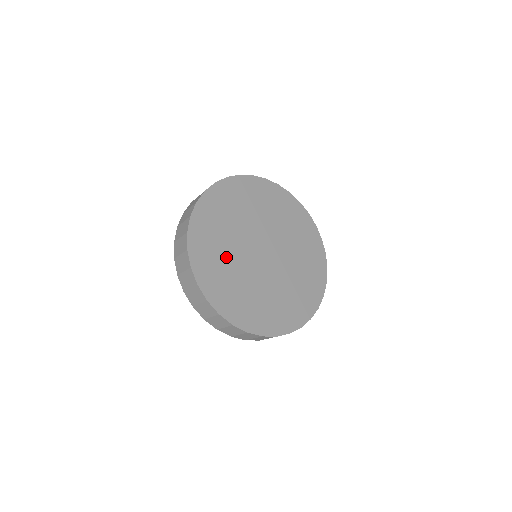
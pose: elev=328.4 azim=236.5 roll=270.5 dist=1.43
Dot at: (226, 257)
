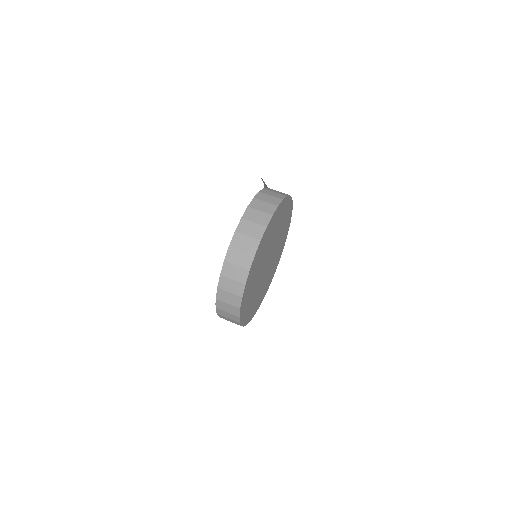
Dot at: (255, 277)
